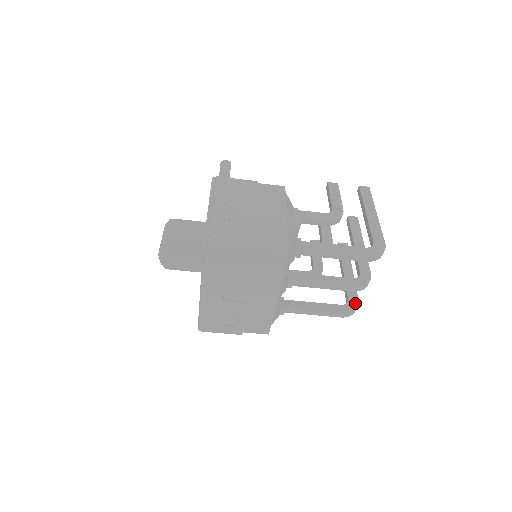
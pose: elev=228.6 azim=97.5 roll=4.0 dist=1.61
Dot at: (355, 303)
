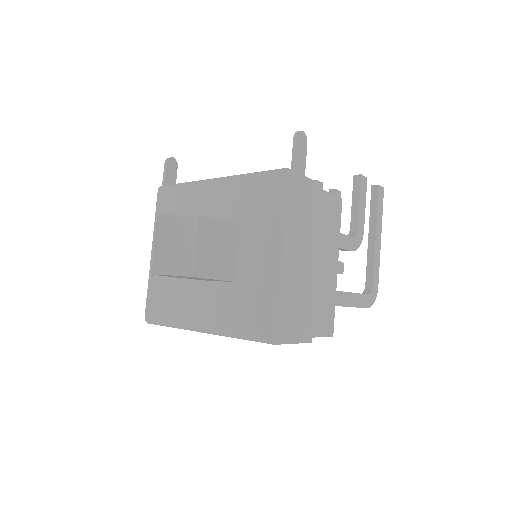
Dot at: occluded
